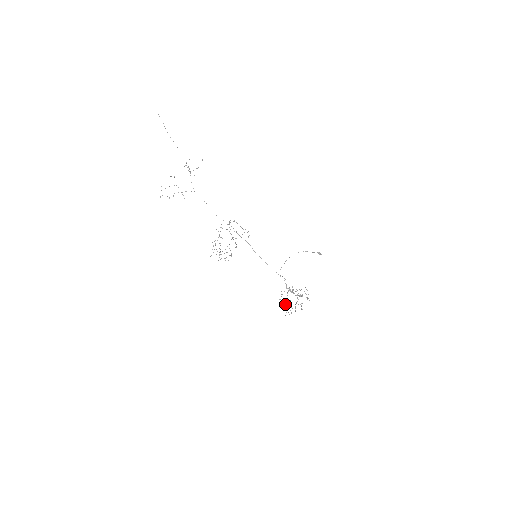
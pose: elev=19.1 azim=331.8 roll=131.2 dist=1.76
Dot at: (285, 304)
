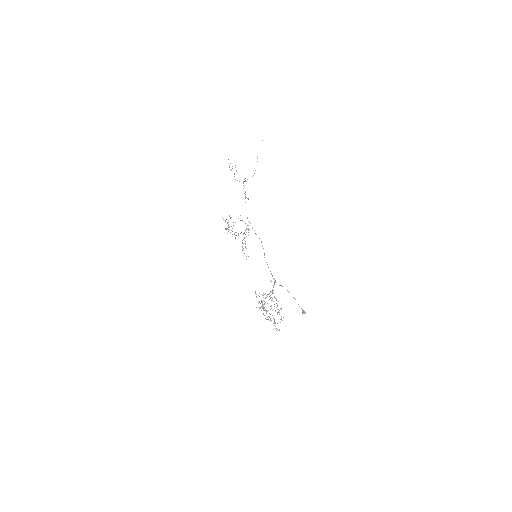
Dot at: occluded
